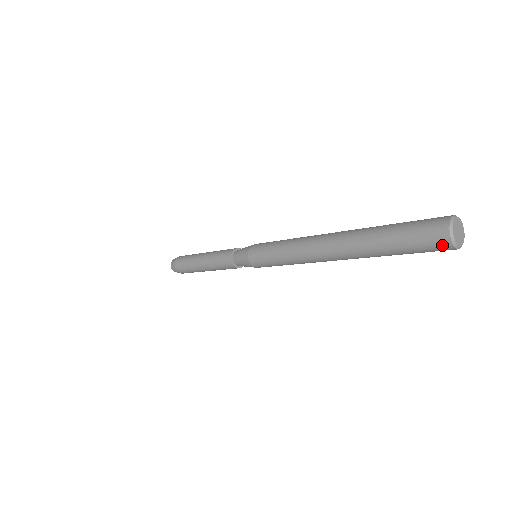
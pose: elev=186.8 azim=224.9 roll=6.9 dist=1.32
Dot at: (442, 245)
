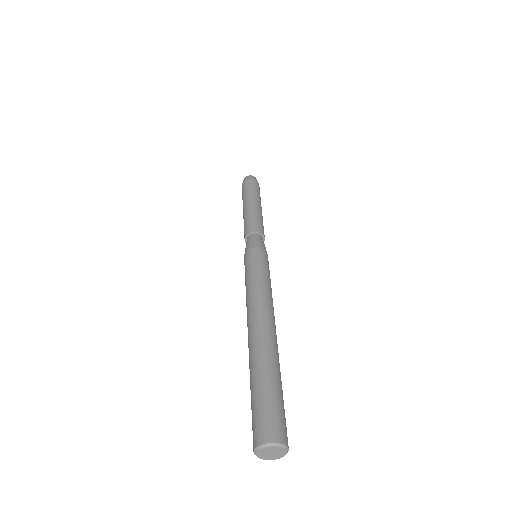
Dot at: occluded
